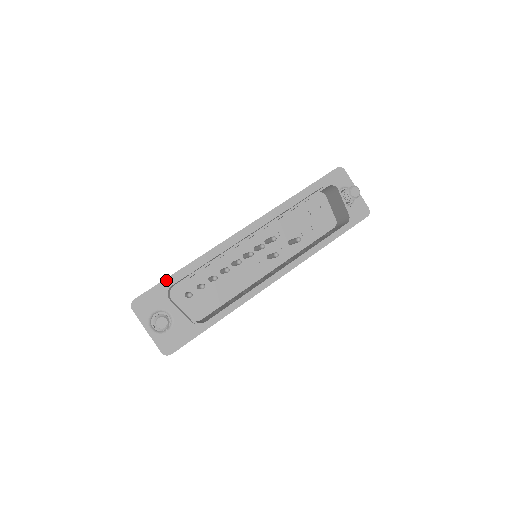
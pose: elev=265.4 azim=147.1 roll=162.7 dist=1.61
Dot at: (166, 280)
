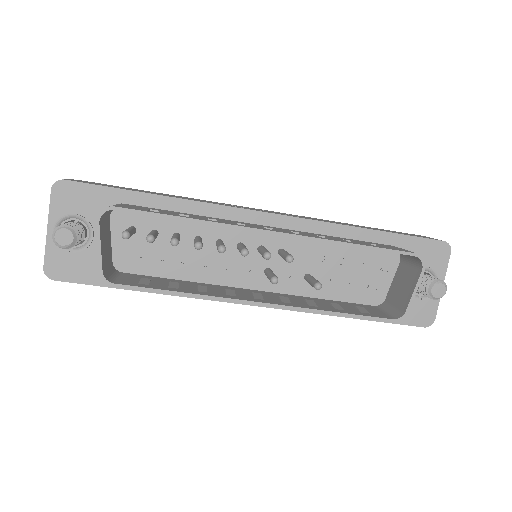
Dot at: (122, 191)
